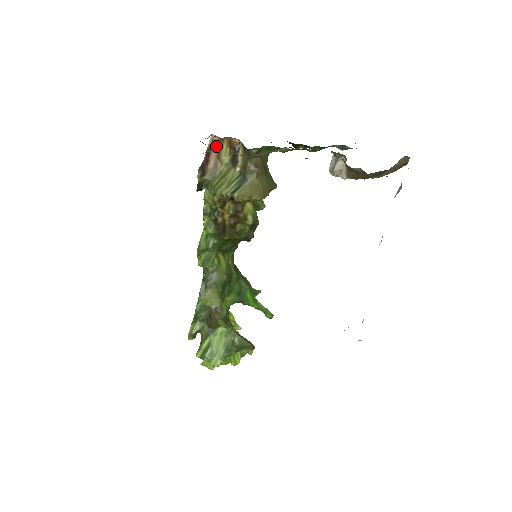
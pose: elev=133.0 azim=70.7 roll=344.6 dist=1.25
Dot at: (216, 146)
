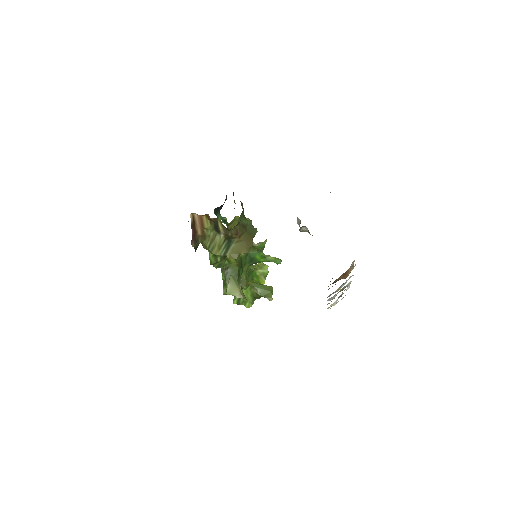
Dot at: (197, 218)
